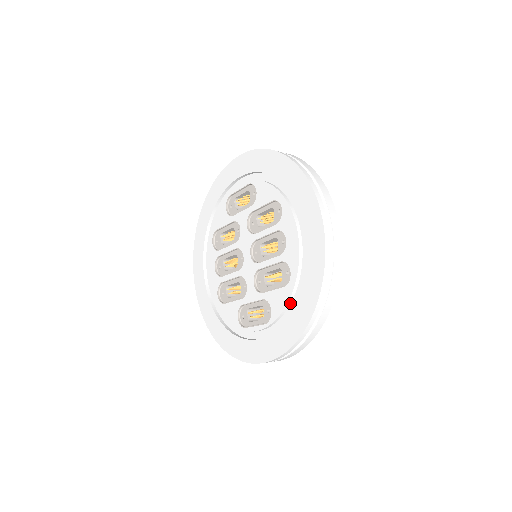
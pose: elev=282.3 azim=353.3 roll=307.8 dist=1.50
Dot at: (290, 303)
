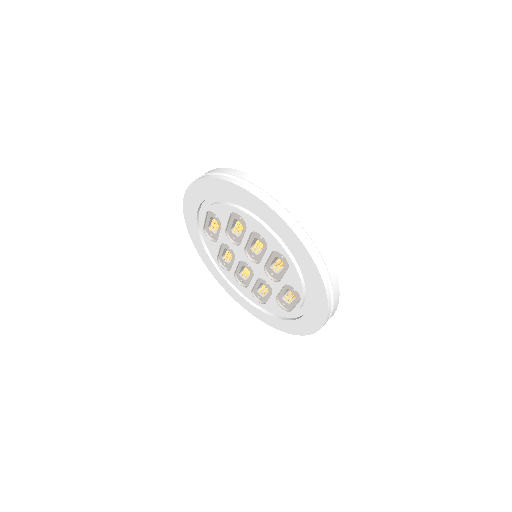
Dot at: (302, 276)
